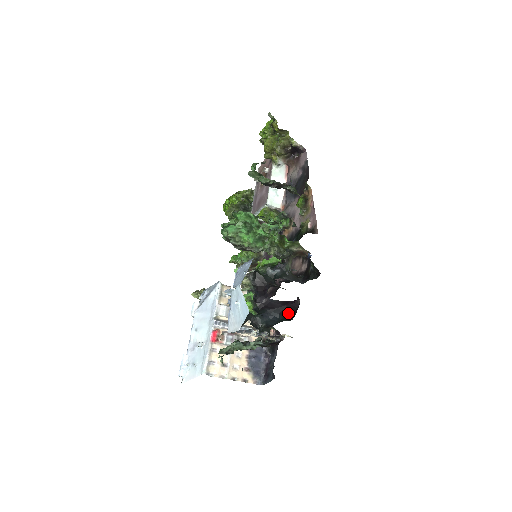
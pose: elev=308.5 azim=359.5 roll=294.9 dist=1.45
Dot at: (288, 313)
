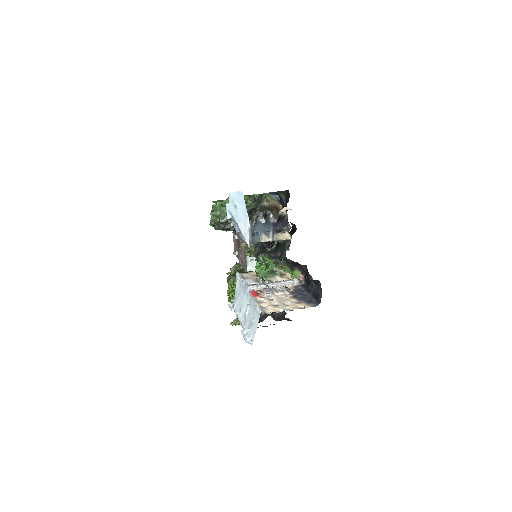
Dot at: occluded
